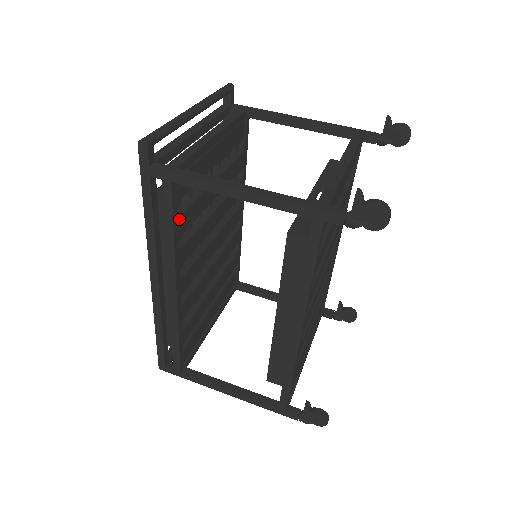
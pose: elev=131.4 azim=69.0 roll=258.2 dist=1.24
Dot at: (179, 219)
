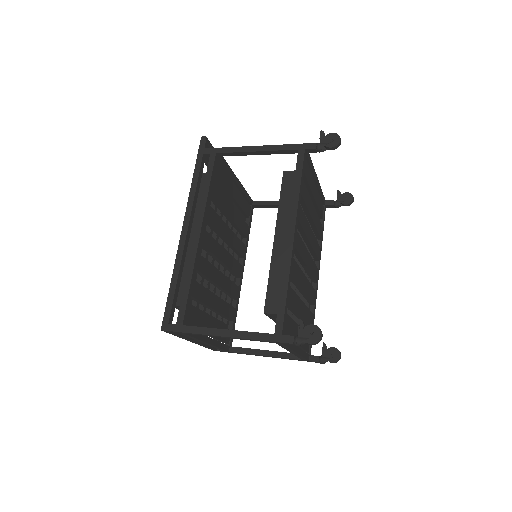
Dot at: (214, 184)
